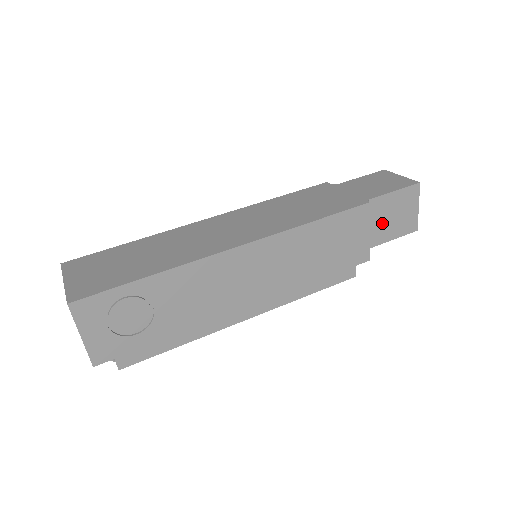
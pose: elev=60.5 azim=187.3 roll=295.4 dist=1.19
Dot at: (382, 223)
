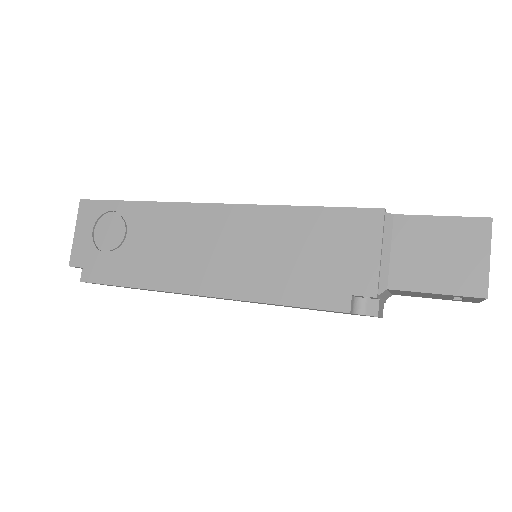
Dot at: (415, 258)
